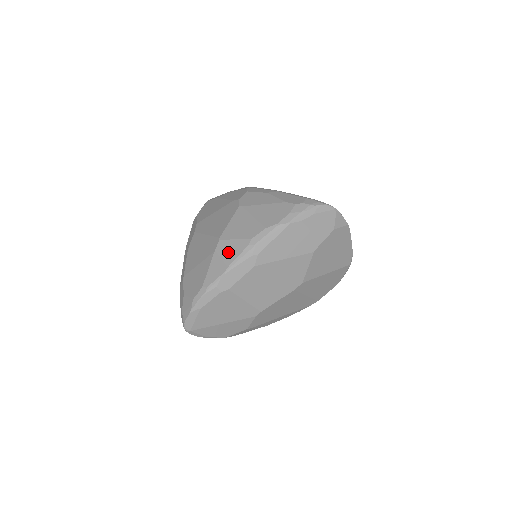
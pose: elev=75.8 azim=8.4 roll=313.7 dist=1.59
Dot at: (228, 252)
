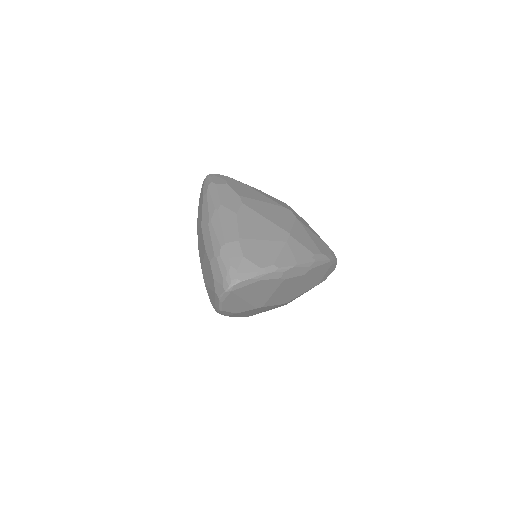
Dot at: (298, 251)
